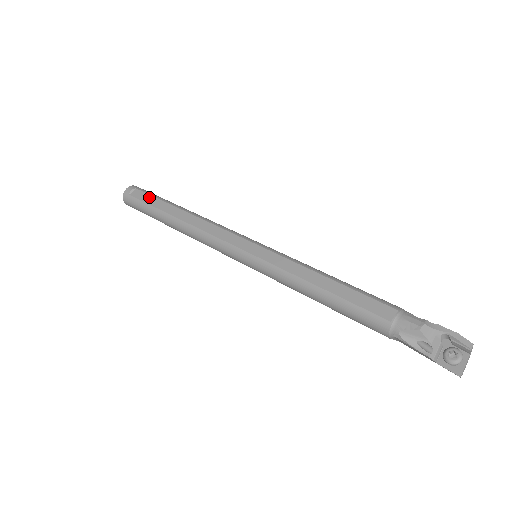
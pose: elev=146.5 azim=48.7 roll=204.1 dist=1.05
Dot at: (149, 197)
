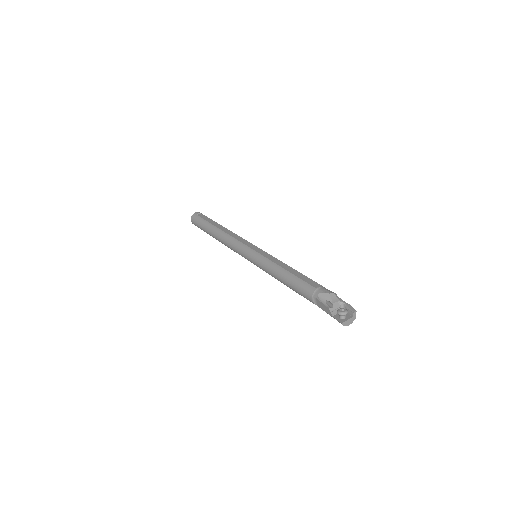
Dot at: (208, 218)
